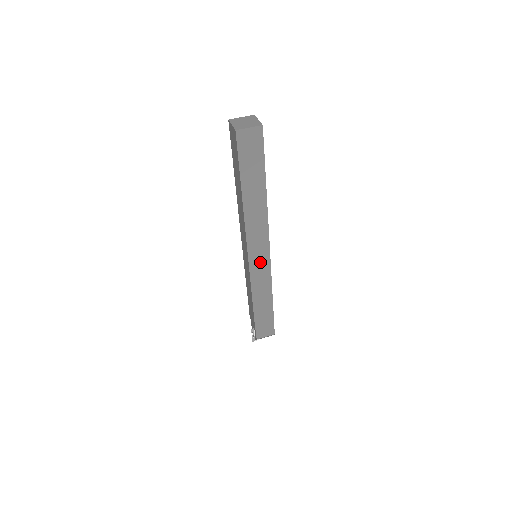
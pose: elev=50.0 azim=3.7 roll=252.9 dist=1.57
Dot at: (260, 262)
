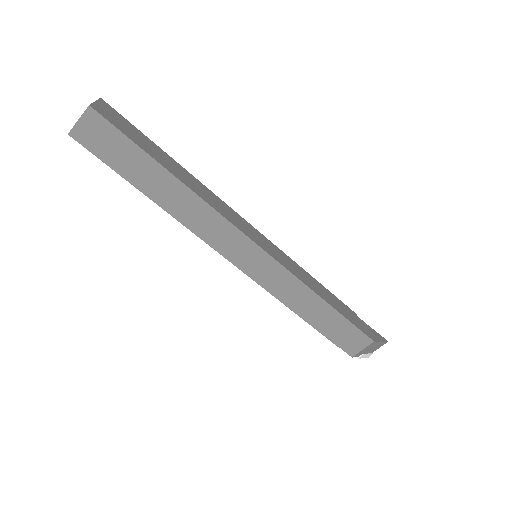
Dot at: (256, 263)
